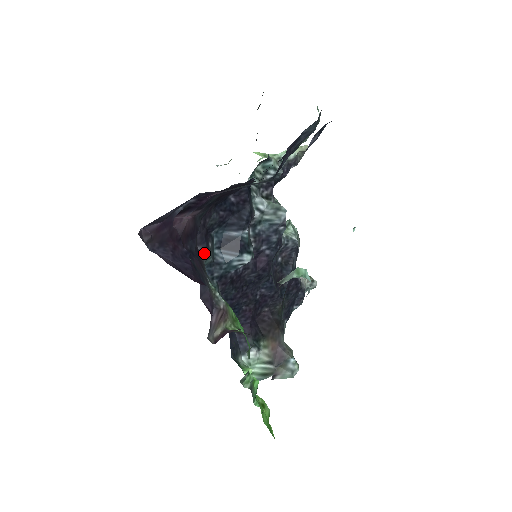
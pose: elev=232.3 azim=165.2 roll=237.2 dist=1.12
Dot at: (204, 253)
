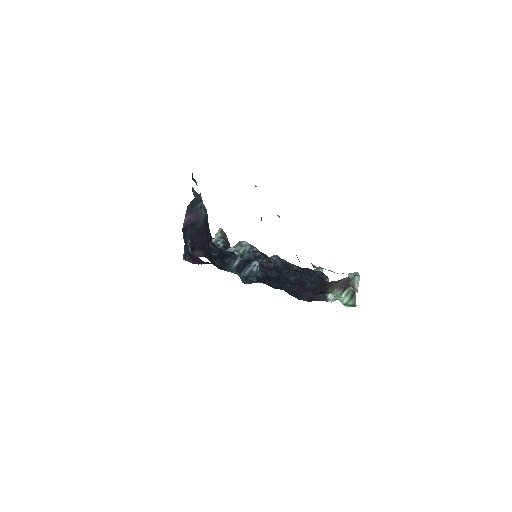
Dot at: (231, 269)
